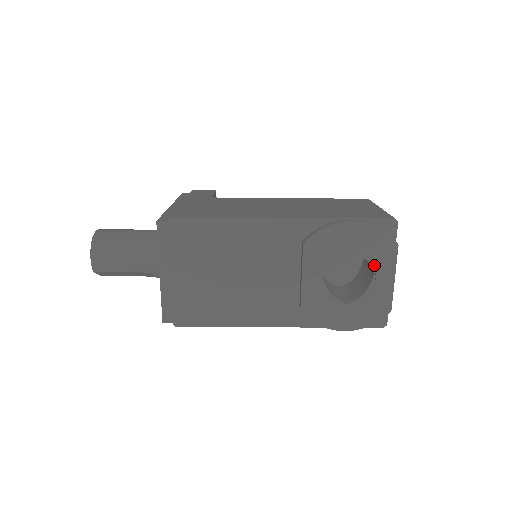
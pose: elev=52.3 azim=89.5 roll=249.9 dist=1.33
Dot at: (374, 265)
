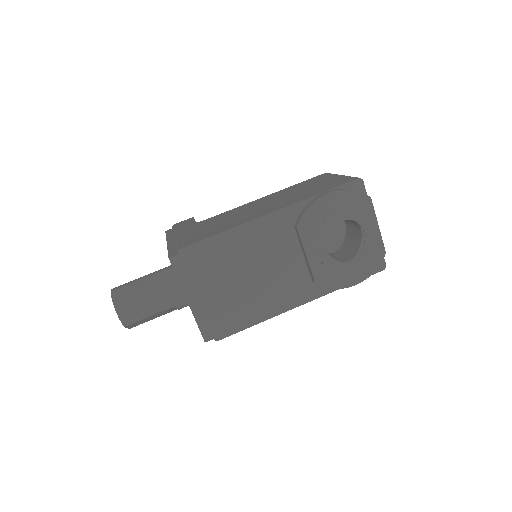
Dot at: (359, 221)
